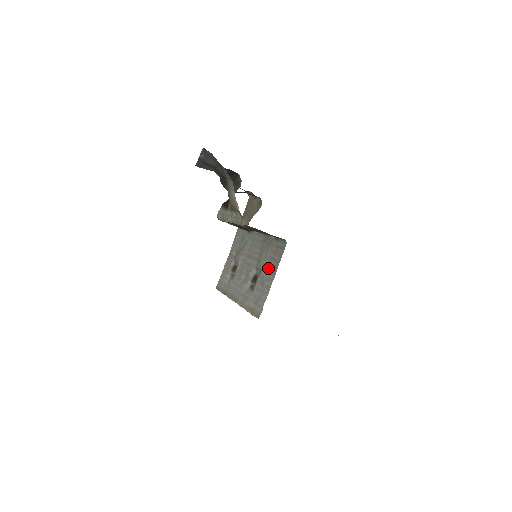
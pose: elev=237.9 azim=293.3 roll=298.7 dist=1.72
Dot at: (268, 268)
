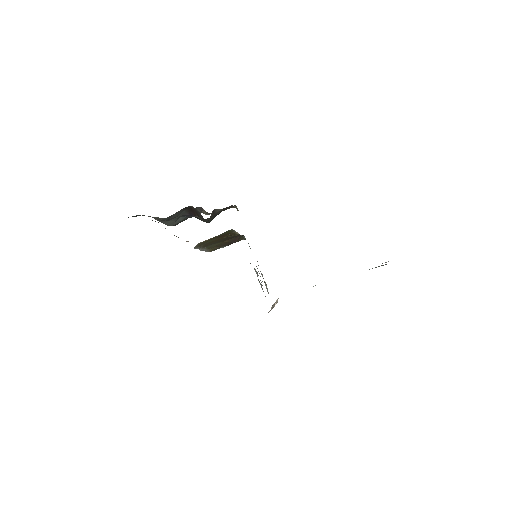
Dot at: occluded
